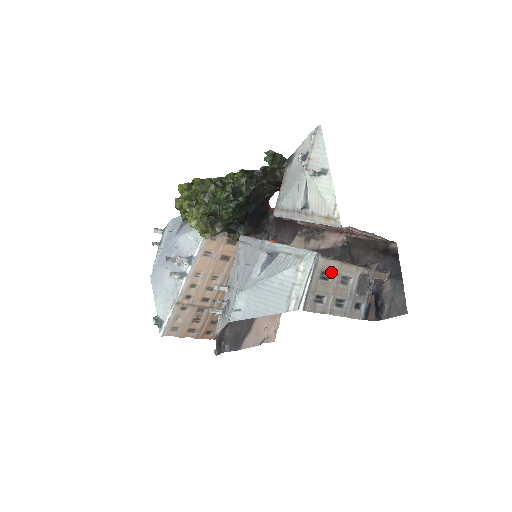
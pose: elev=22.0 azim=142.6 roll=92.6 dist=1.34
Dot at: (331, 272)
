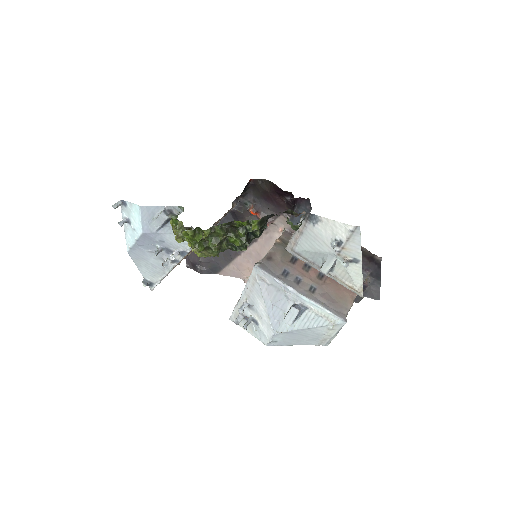
Dot at: occluded
